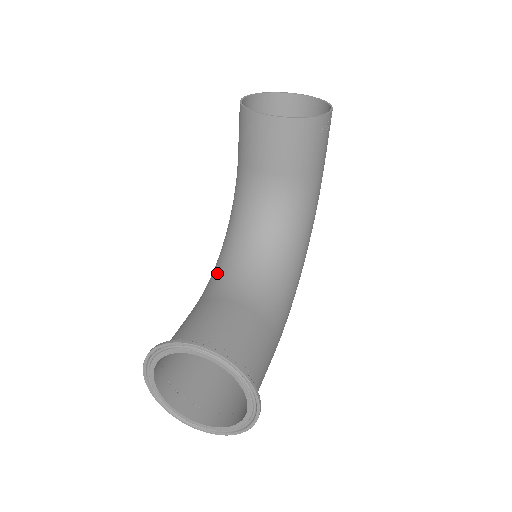
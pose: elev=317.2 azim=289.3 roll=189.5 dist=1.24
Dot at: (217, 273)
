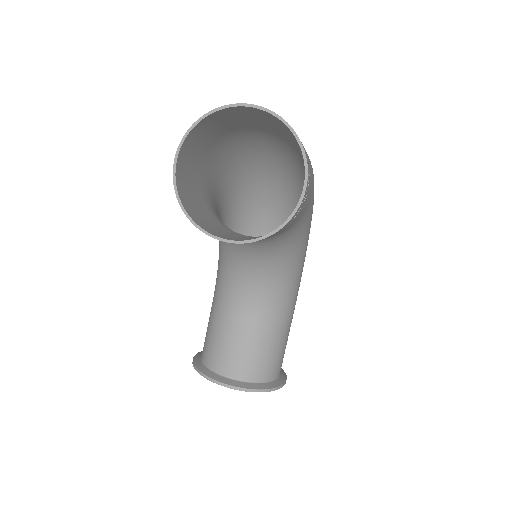
Dot at: (223, 275)
